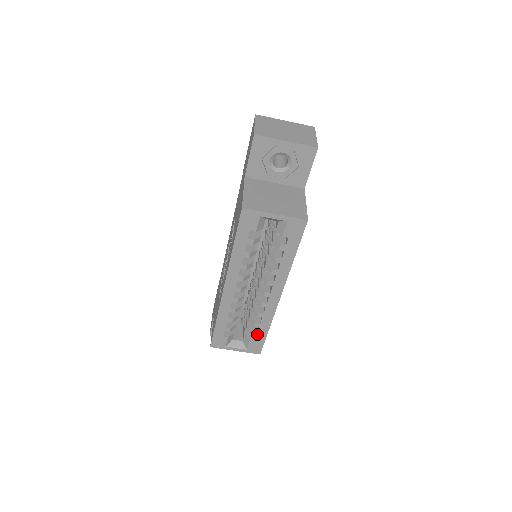
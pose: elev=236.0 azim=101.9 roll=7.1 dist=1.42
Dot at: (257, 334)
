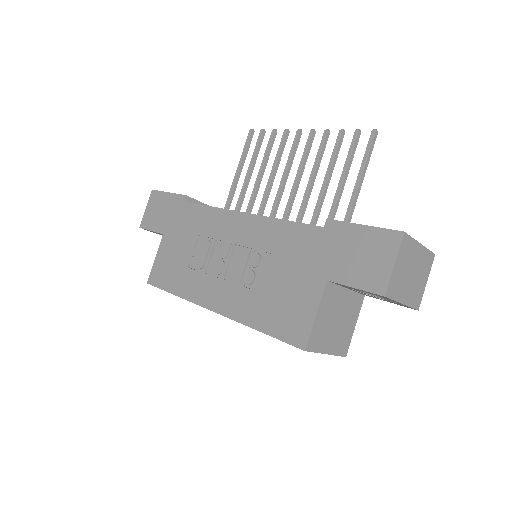
Dot at: occluded
